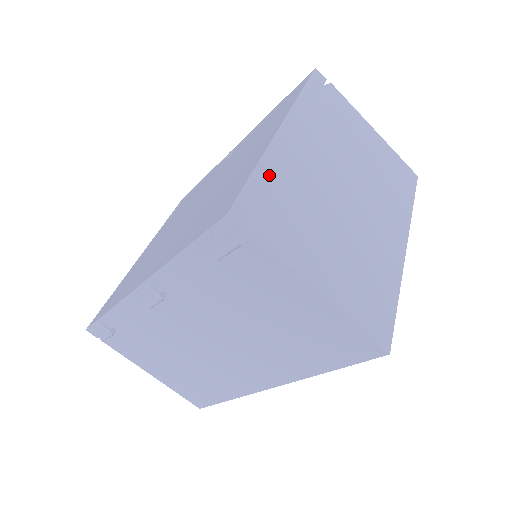
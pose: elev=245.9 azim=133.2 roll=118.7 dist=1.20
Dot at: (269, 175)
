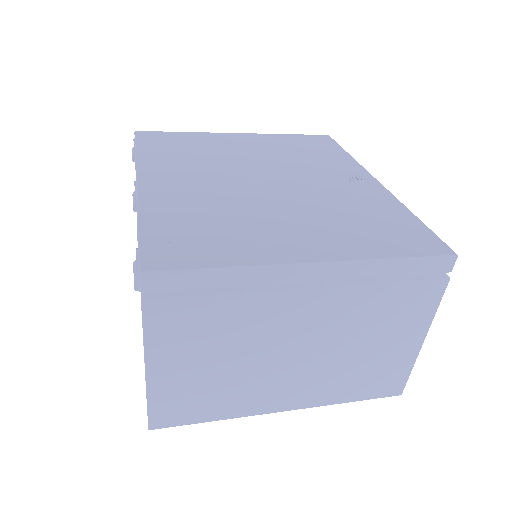
Dot at: (230, 282)
